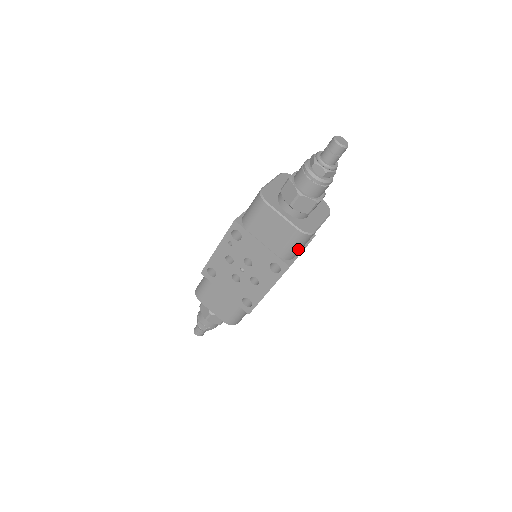
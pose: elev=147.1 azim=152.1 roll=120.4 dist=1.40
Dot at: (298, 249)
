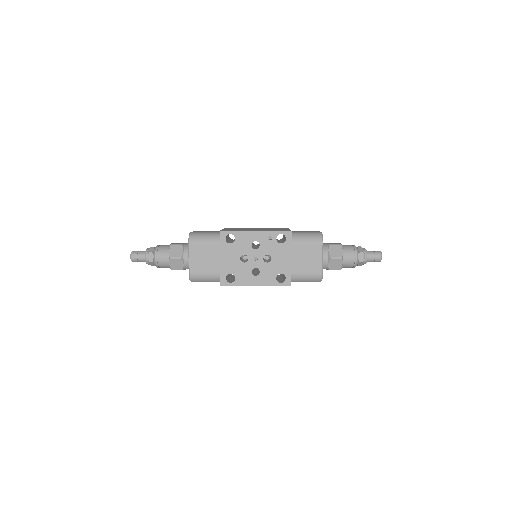
Dot at: (304, 281)
